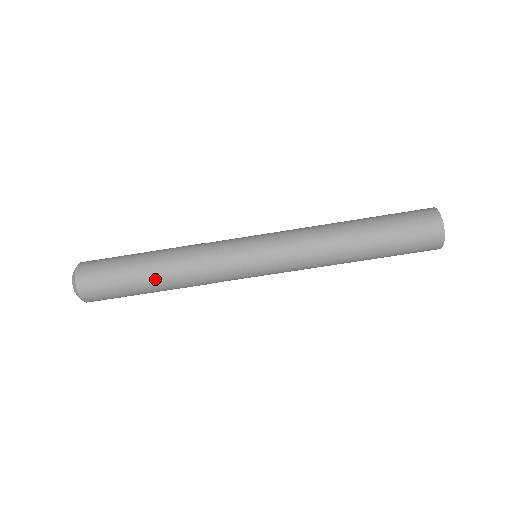
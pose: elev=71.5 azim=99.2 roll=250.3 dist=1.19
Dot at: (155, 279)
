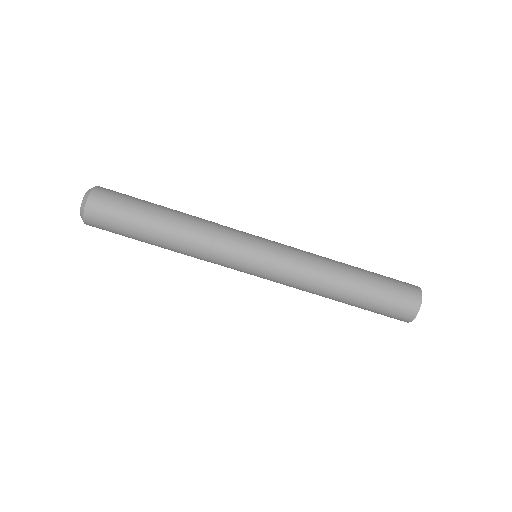
Dot at: (165, 220)
